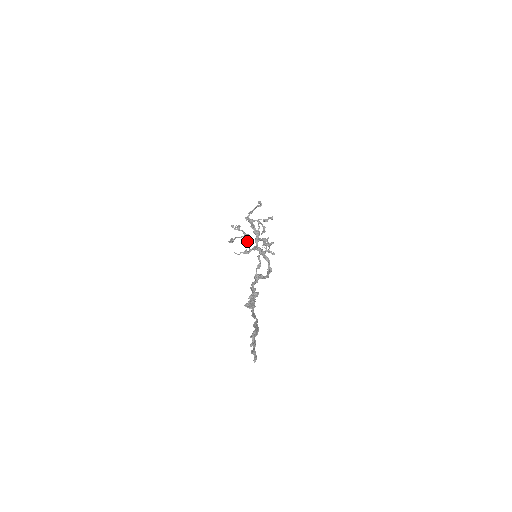
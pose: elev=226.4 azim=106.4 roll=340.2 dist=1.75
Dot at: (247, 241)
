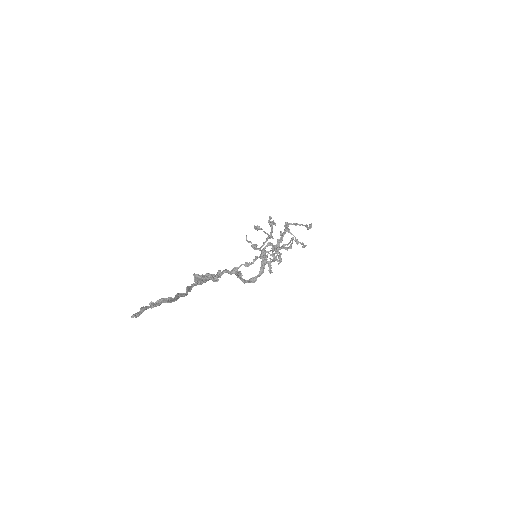
Dot at: (266, 240)
